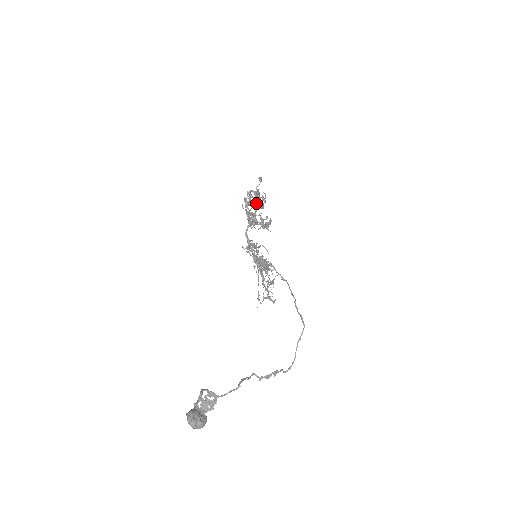
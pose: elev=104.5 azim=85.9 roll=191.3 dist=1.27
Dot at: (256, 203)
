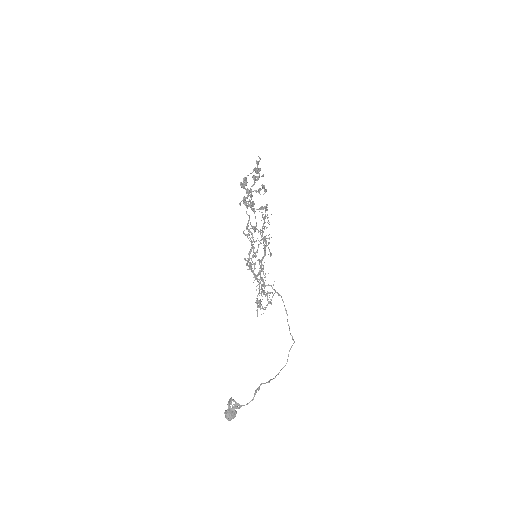
Dot at: (252, 201)
